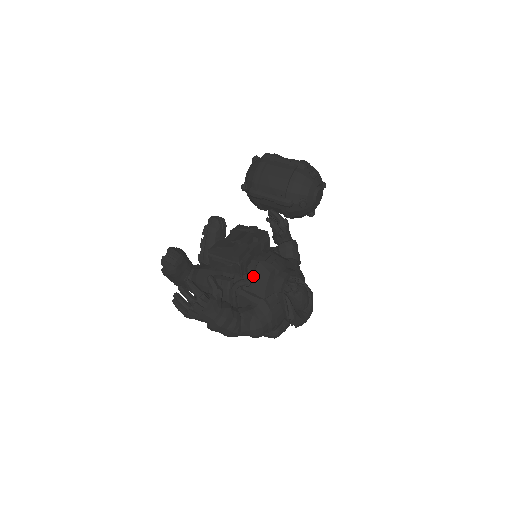
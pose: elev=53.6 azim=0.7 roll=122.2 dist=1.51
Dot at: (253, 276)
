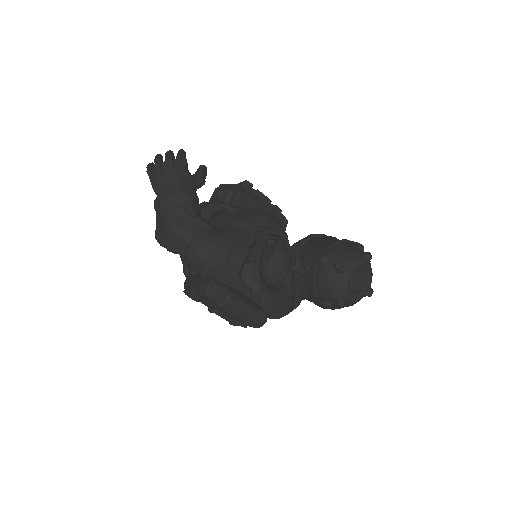
Dot at: (244, 210)
